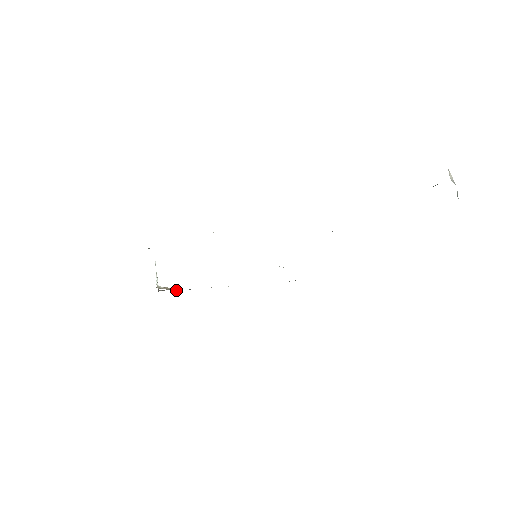
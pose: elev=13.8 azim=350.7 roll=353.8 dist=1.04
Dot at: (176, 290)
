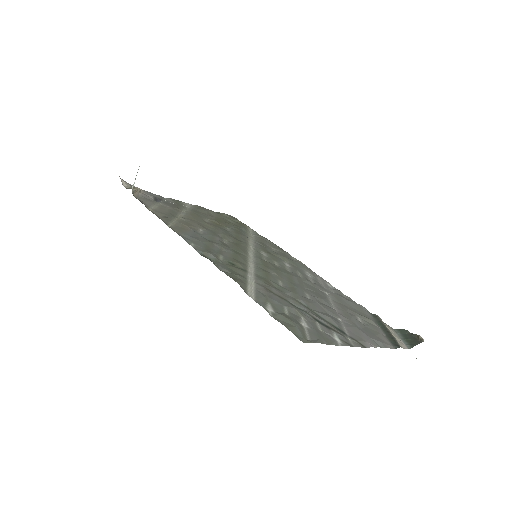
Dot at: (140, 191)
